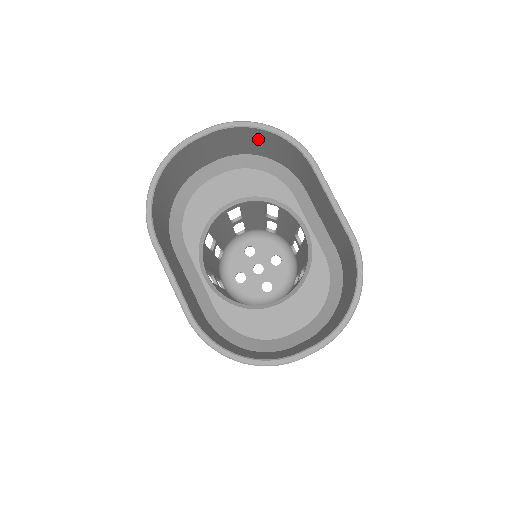
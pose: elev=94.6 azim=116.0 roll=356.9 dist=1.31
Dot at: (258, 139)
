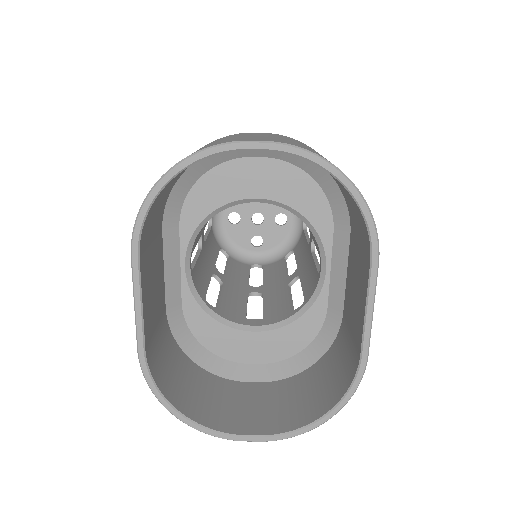
Dot at: occluded
